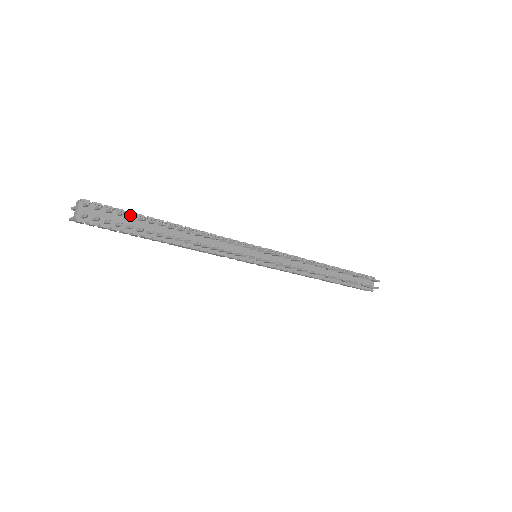
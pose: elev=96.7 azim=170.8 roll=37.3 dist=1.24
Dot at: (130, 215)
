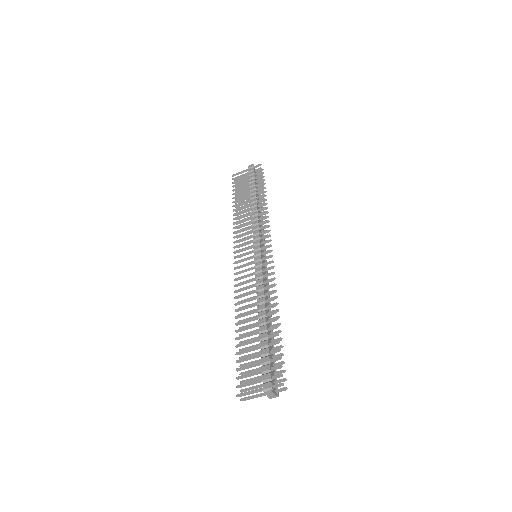
Dot at: (274, 352)
